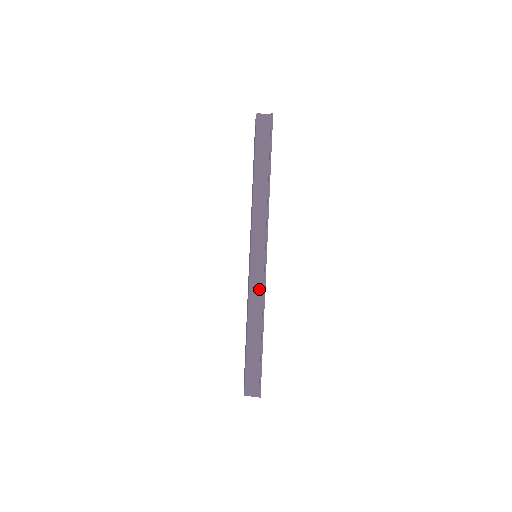
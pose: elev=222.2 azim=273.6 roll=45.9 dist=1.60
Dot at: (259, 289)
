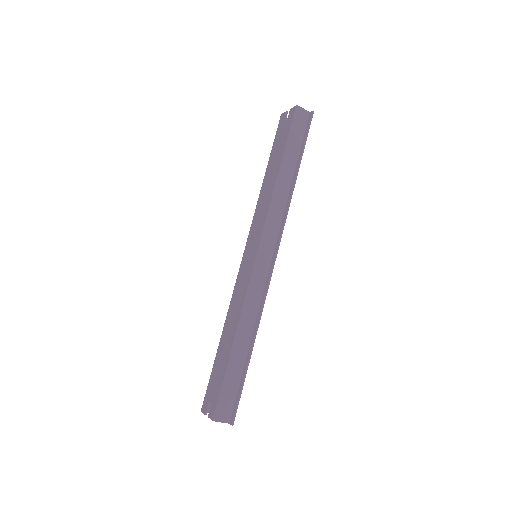
Dot at: (258, 293)
